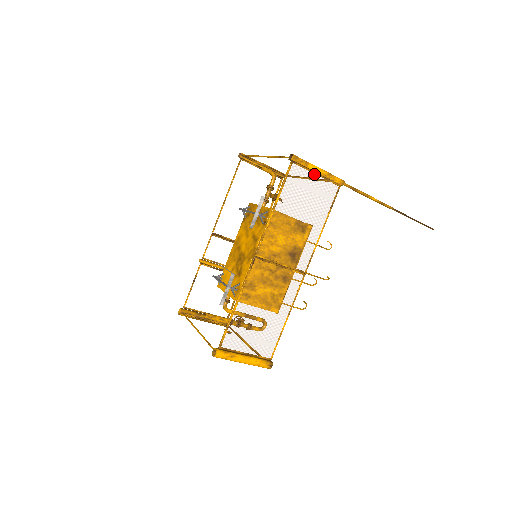
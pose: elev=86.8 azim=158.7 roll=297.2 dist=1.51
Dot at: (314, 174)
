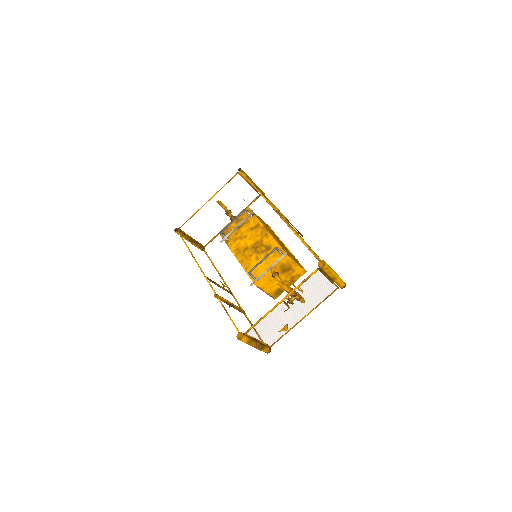
Dot at: occluded
